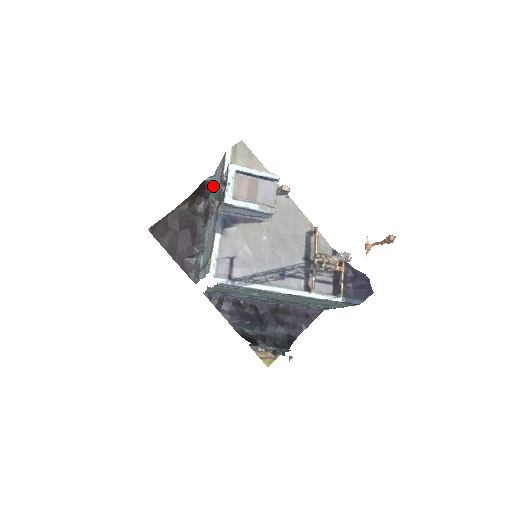
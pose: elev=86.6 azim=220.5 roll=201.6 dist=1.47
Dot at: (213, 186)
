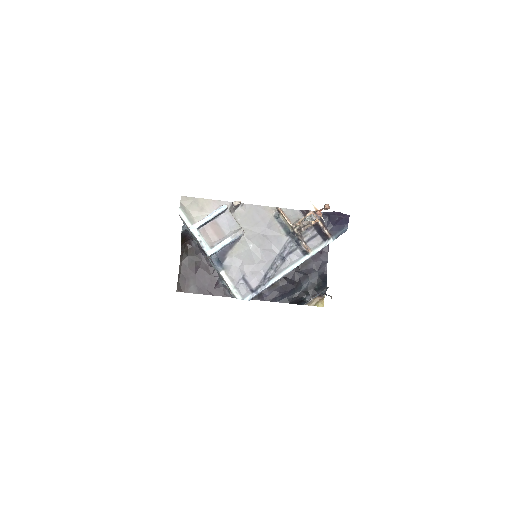
Dot at: (190, 232)
